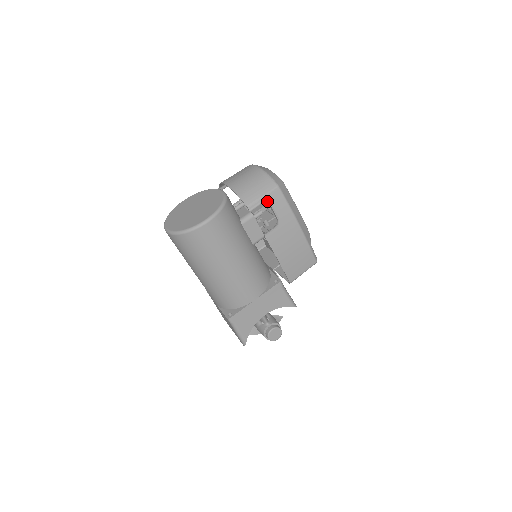
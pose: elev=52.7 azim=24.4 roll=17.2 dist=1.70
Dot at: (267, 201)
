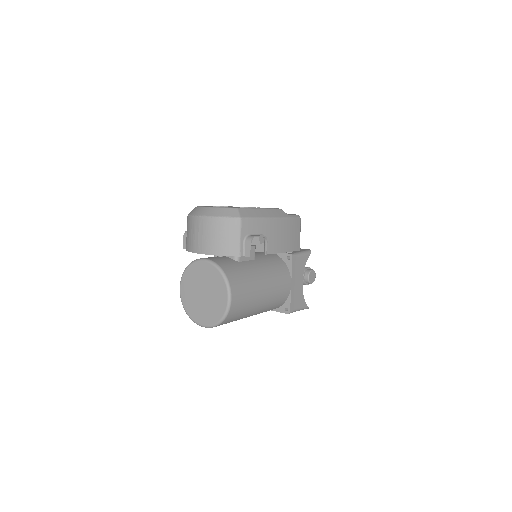
Dot at: (245, 236)
